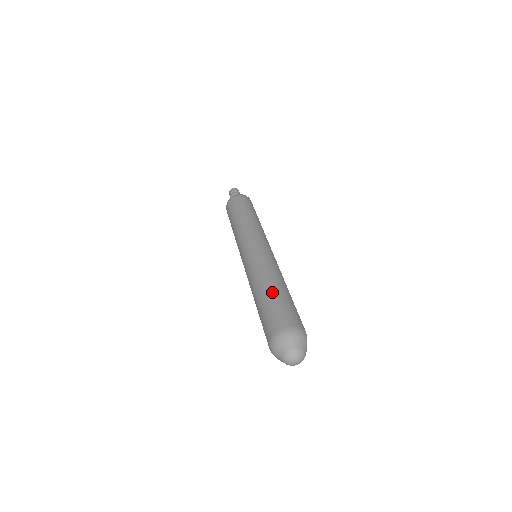
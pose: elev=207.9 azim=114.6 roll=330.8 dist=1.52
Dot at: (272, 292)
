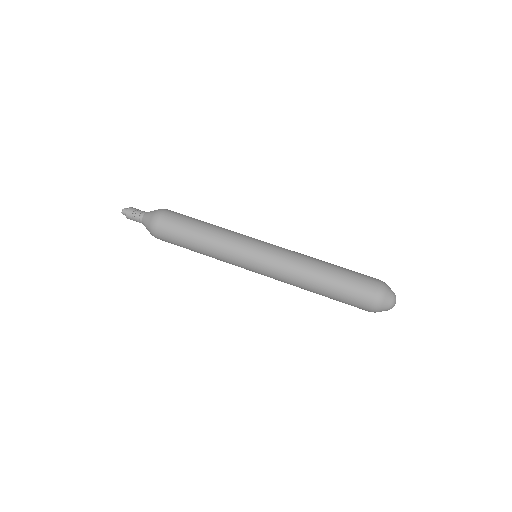
Dot at: (334, 269)
